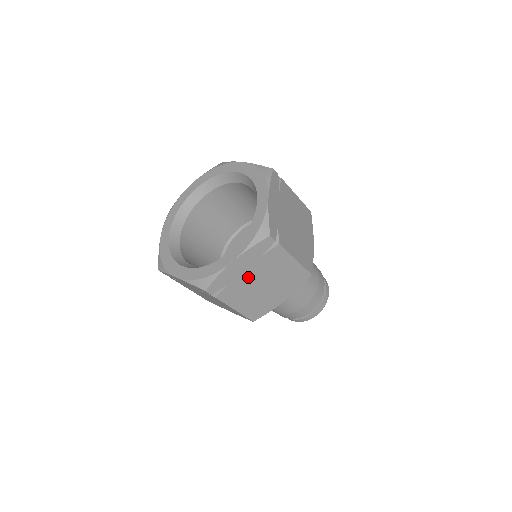
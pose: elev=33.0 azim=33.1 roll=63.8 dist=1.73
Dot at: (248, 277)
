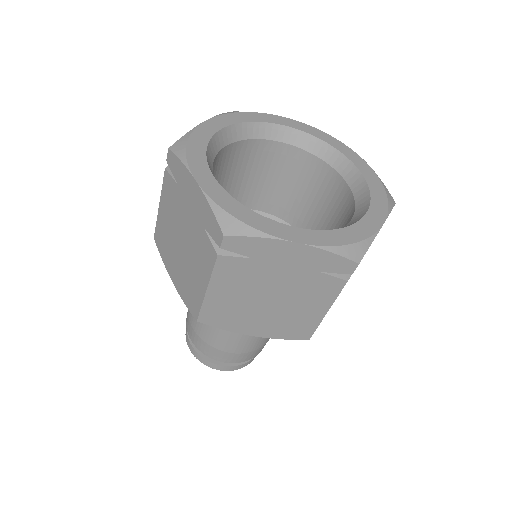
Dot at: occluded
